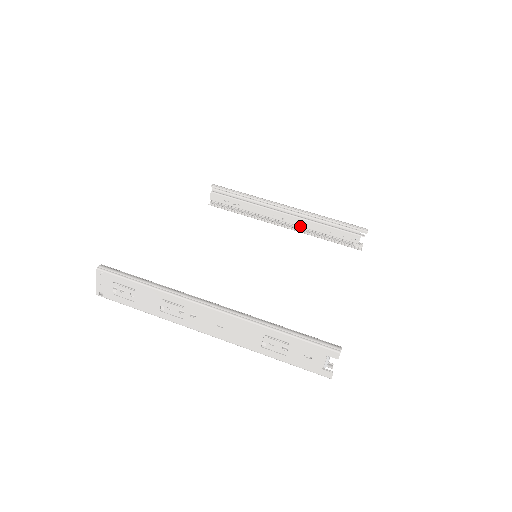
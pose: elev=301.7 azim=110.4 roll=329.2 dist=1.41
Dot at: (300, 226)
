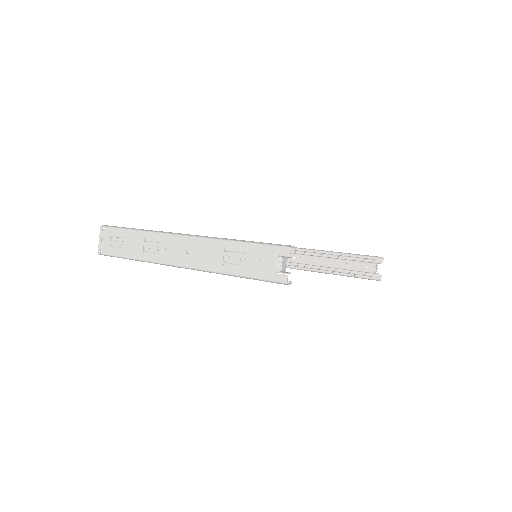
Dot at: (317, 265)
